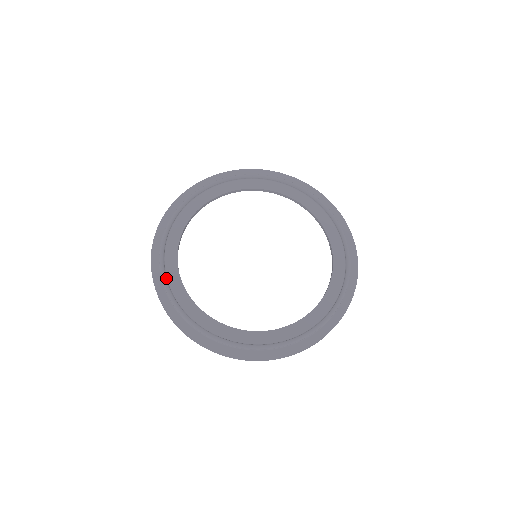
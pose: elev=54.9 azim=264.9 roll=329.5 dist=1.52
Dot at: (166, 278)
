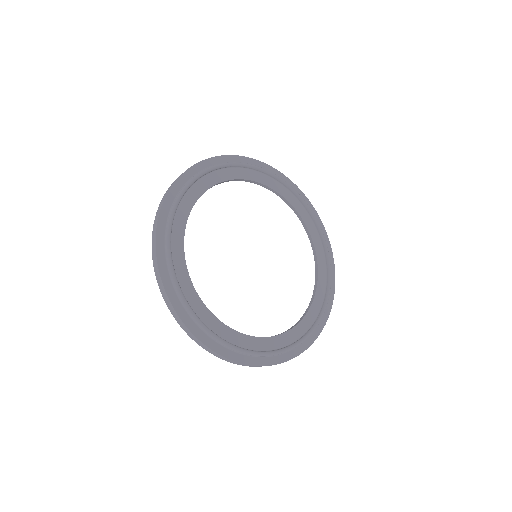
Dot at: (177, 207)
